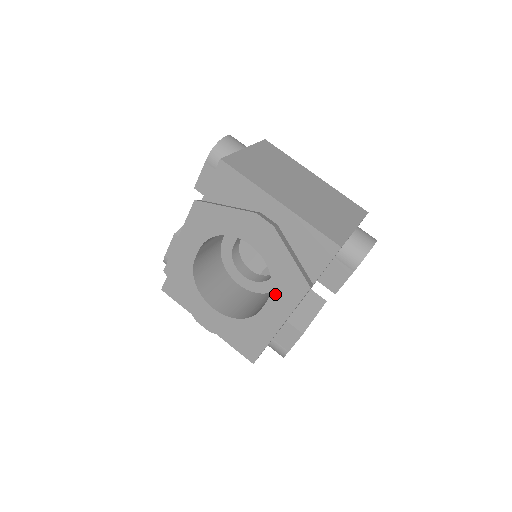
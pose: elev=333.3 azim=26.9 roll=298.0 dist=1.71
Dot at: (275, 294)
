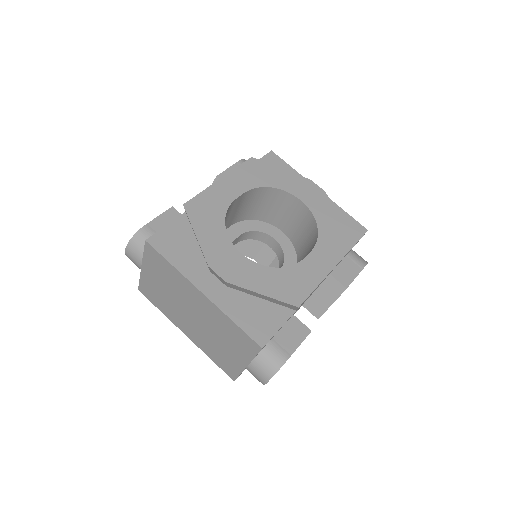
Dot at: (321, 245)
